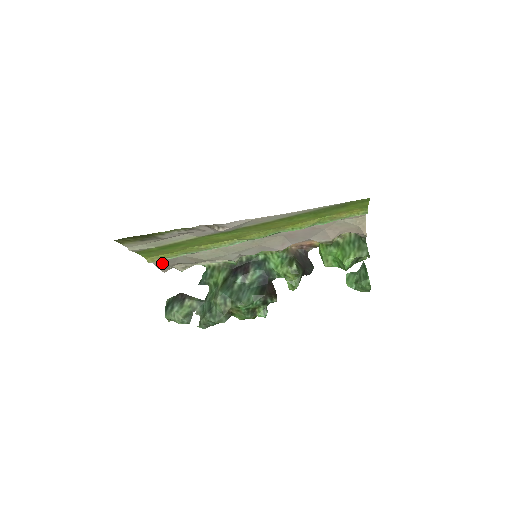
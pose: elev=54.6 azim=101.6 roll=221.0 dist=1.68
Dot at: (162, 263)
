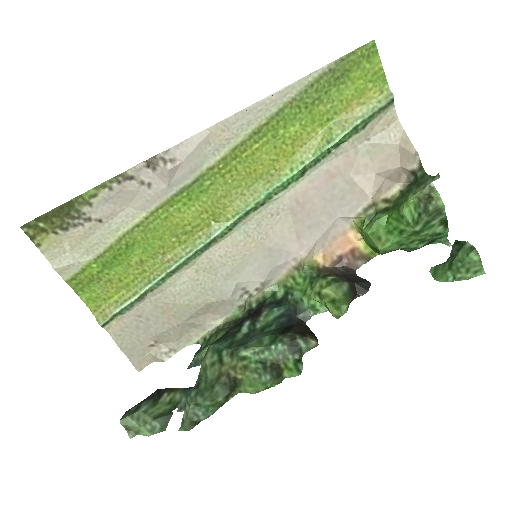
Dot at: (125, 333)
